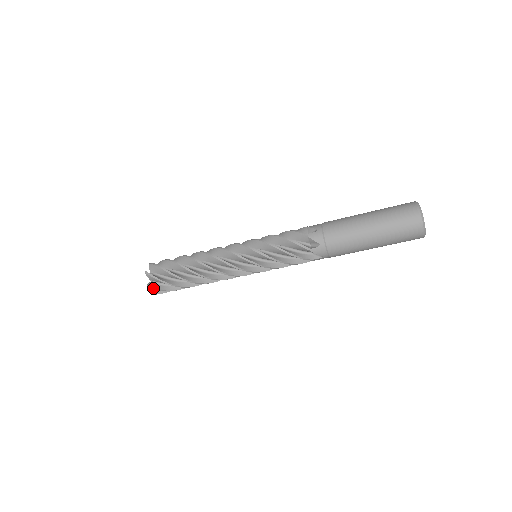
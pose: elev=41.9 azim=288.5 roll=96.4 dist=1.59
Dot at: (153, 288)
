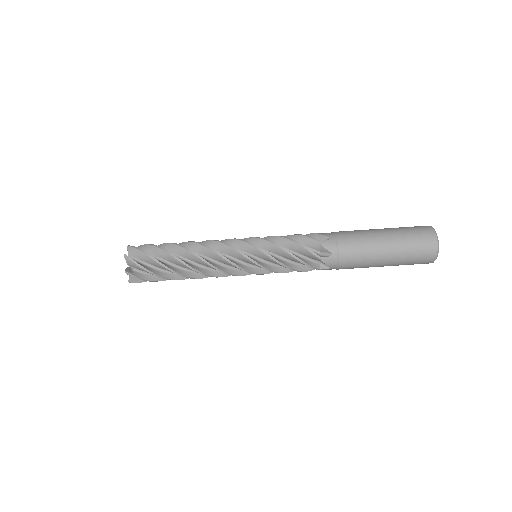
Dot at: (132, 247)
